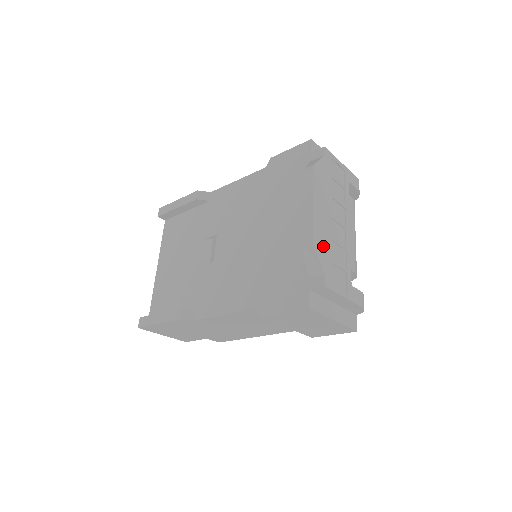
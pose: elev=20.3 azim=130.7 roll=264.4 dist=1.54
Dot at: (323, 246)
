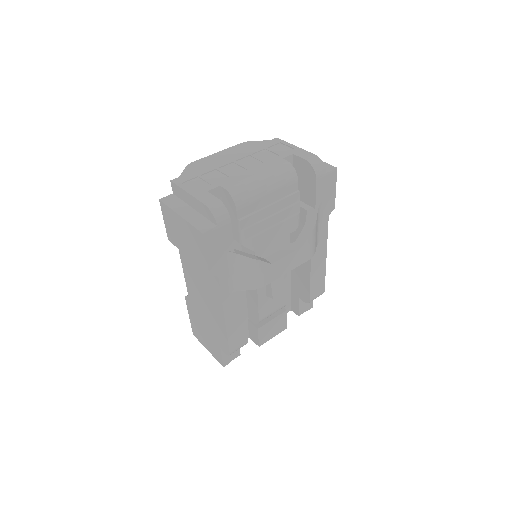
Dot at: (199, 168)
